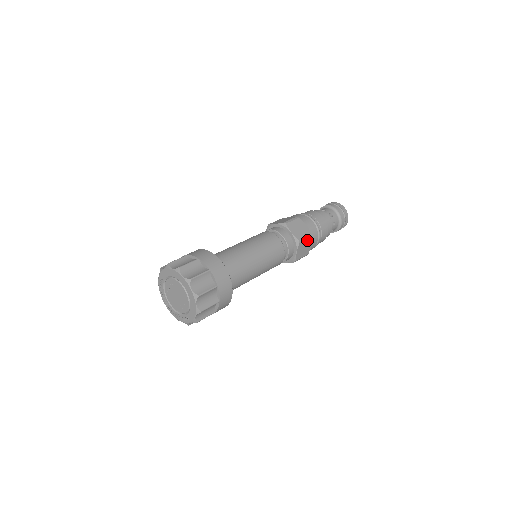
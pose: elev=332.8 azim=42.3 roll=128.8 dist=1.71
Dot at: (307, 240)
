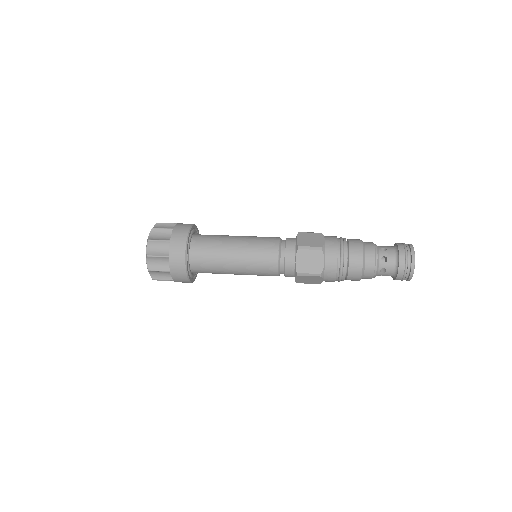
Dot at: (314, 251)
